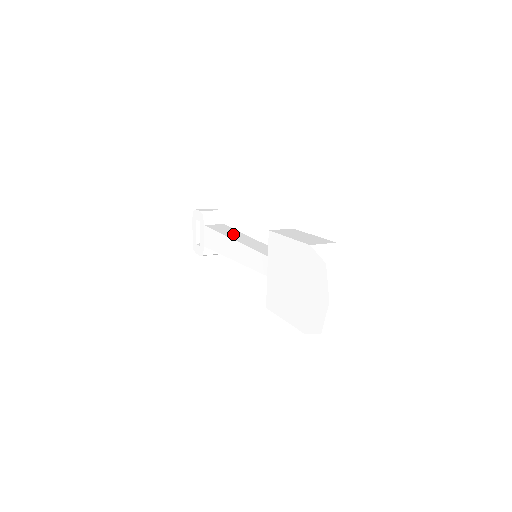
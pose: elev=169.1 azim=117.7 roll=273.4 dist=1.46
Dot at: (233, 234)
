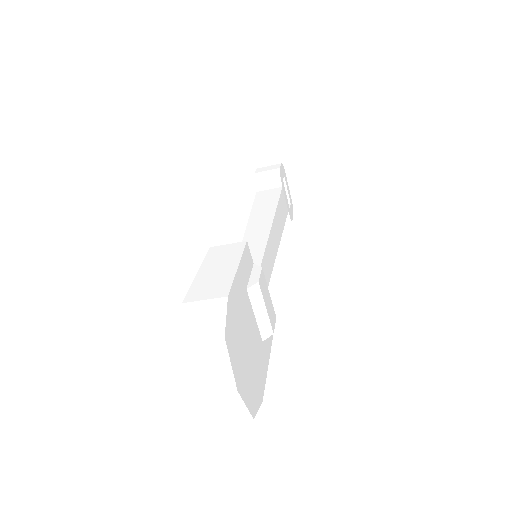
Dot at: (261, 214)
